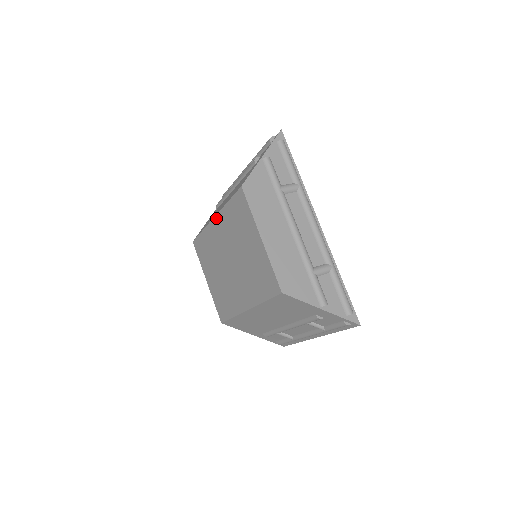
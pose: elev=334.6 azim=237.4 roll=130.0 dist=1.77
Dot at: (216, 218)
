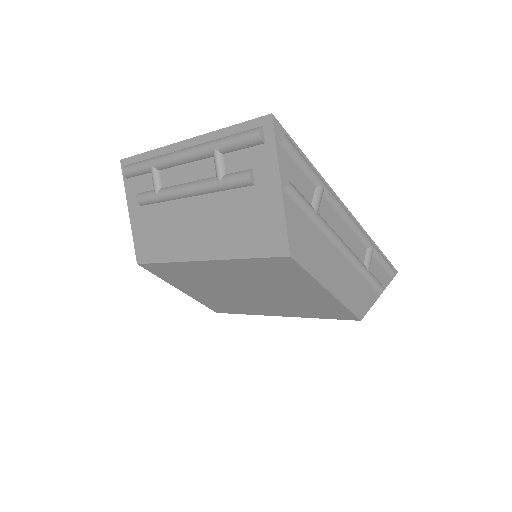
Dot at: (210, 263)
